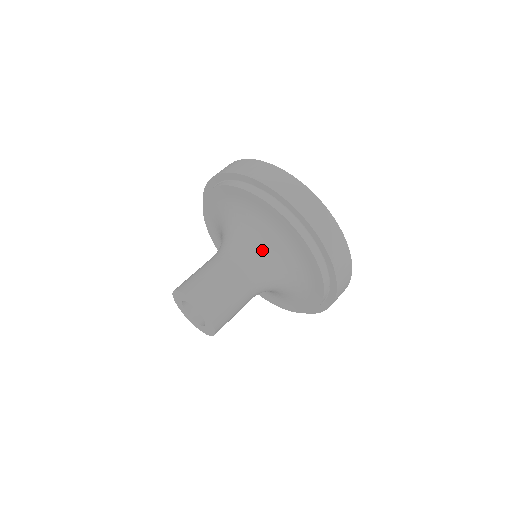
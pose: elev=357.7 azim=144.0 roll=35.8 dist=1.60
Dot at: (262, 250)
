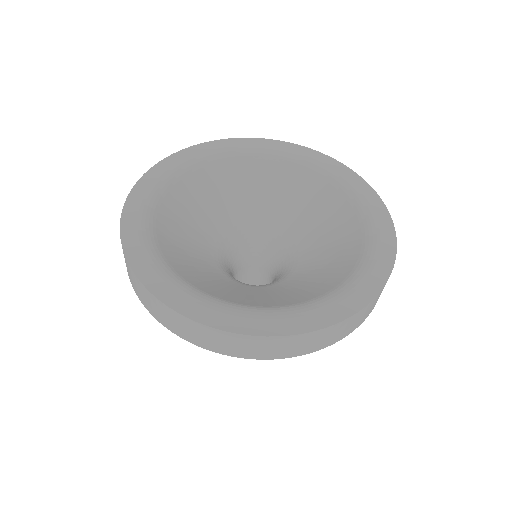
Dot at: occluded
